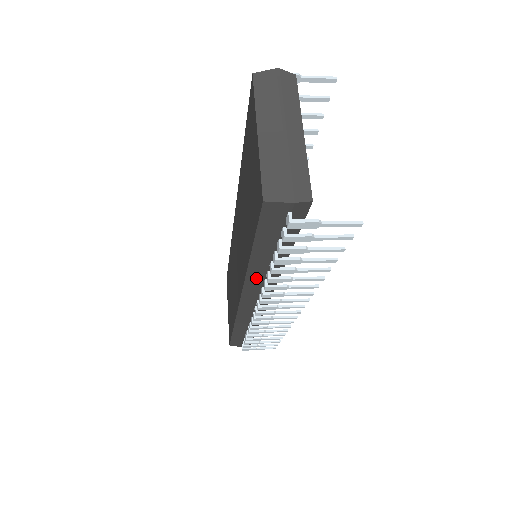
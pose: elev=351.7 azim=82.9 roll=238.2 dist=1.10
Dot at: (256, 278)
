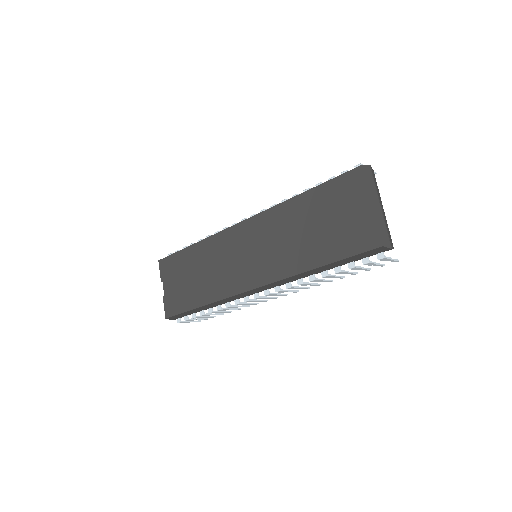
Dot at: (298, 277)
